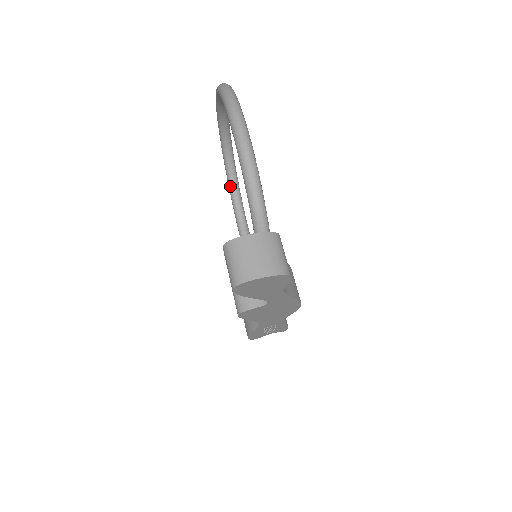
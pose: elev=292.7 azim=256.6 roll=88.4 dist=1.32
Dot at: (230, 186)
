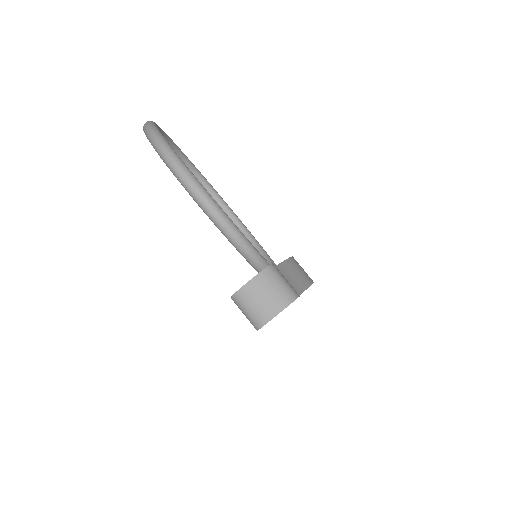
Dot at: occluded
